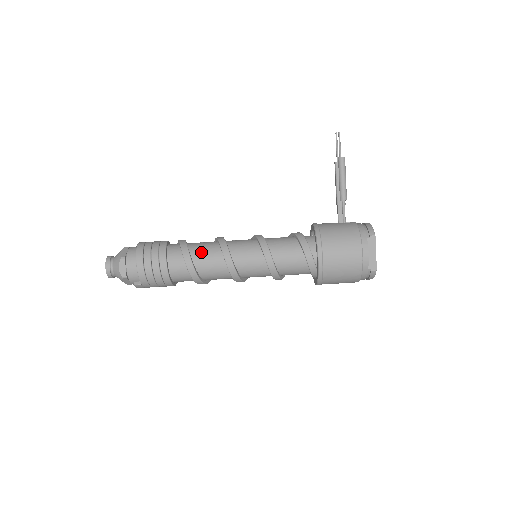
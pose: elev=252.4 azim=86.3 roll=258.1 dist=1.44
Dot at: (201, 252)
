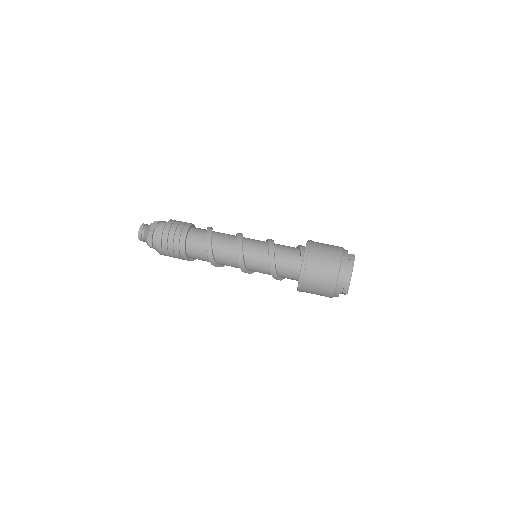
Dot at: occluded
